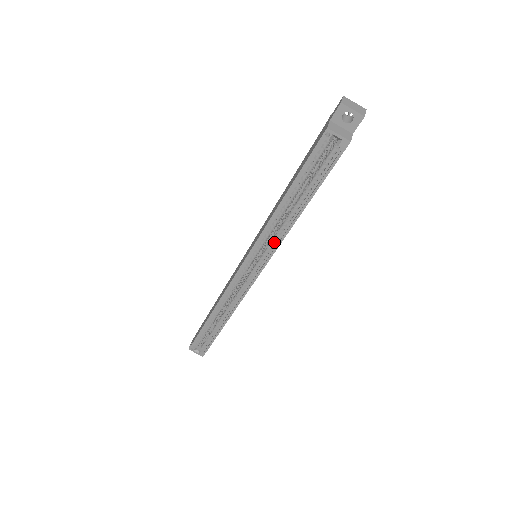
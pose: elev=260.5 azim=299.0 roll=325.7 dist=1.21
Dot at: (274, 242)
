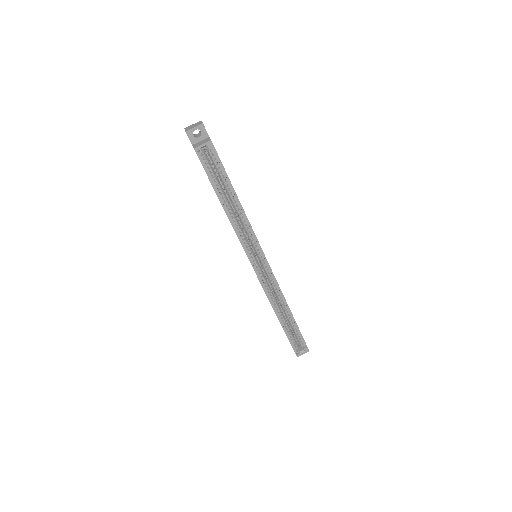
Dot at: (249, 233)
